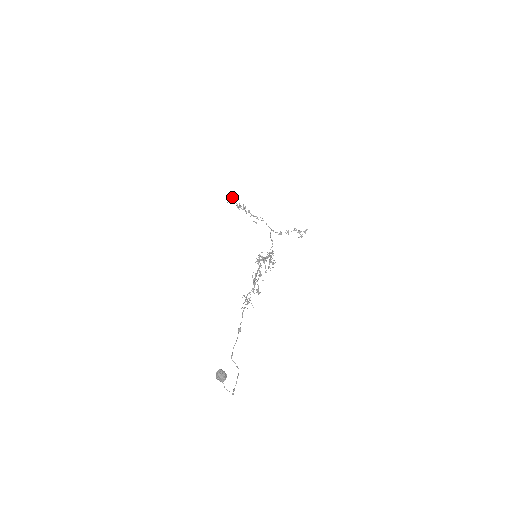
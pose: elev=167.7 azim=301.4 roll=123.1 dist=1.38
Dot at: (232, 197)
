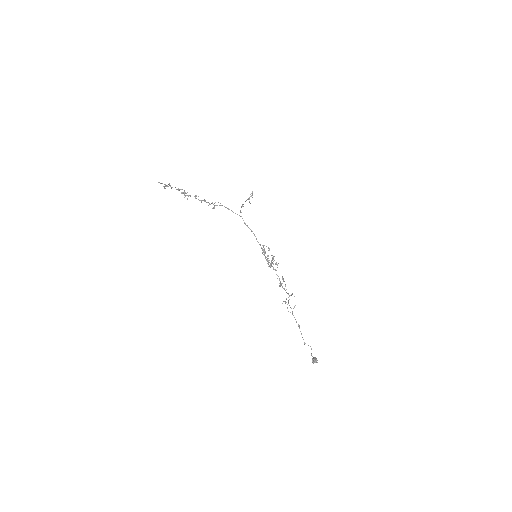
Dot at: occluded
